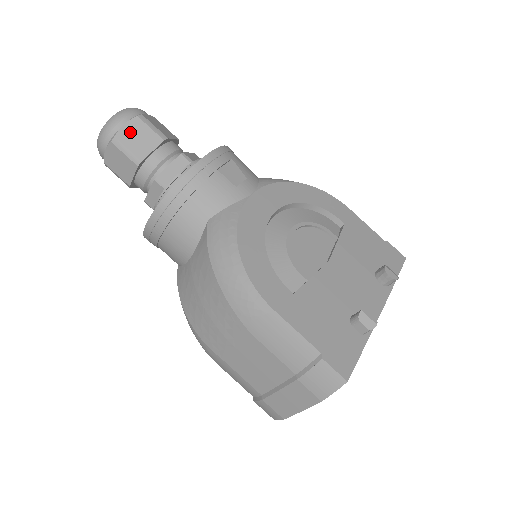
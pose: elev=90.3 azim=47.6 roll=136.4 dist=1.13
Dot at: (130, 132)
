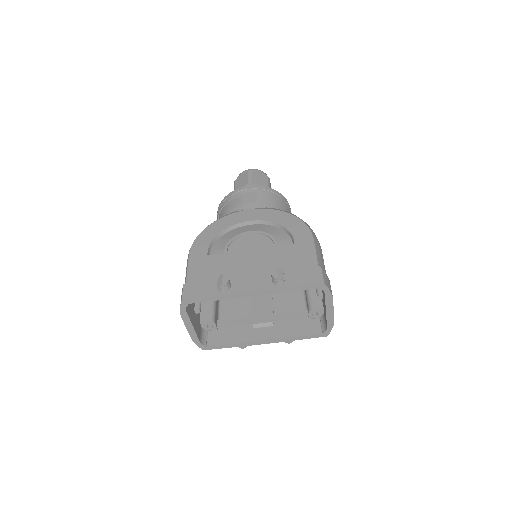
Dot at: (241, 178)
